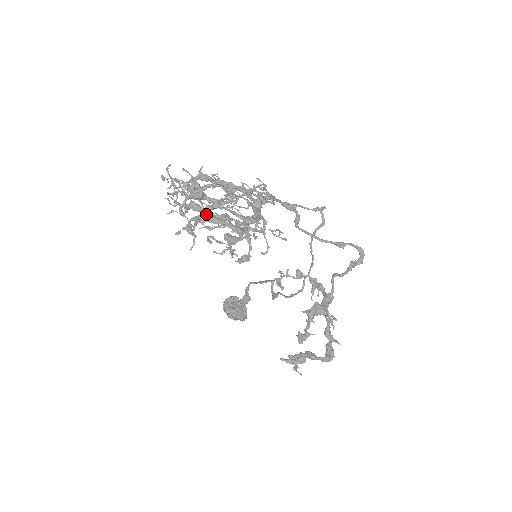
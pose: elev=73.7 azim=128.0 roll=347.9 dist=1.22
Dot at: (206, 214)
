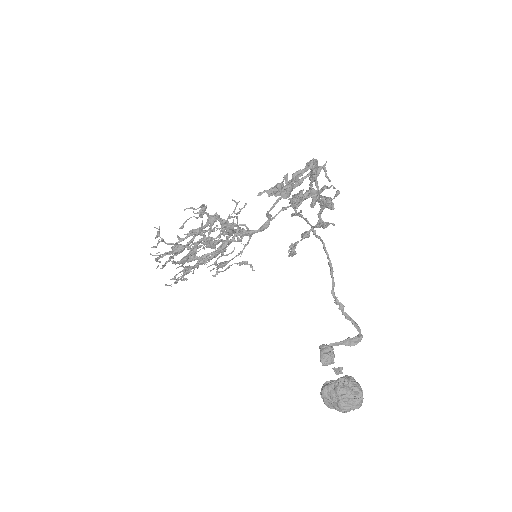
Dot at: (196, 263)
